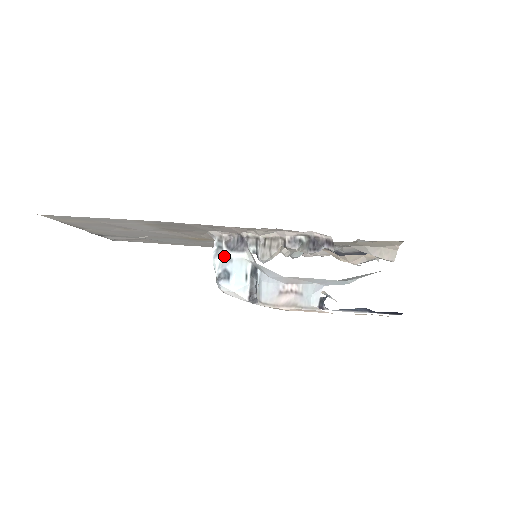
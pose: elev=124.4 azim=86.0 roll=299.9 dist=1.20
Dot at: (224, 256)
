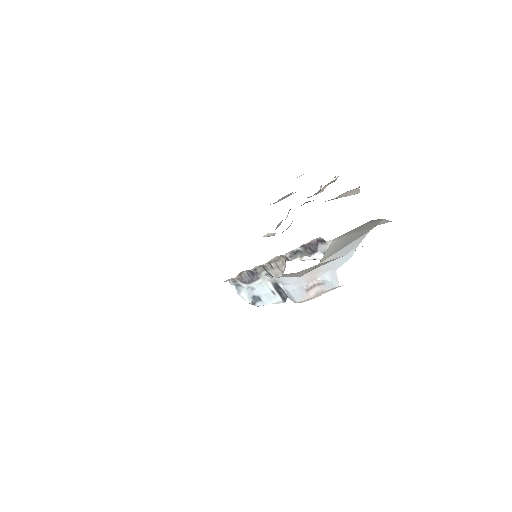
Dot at: (245, 289)
